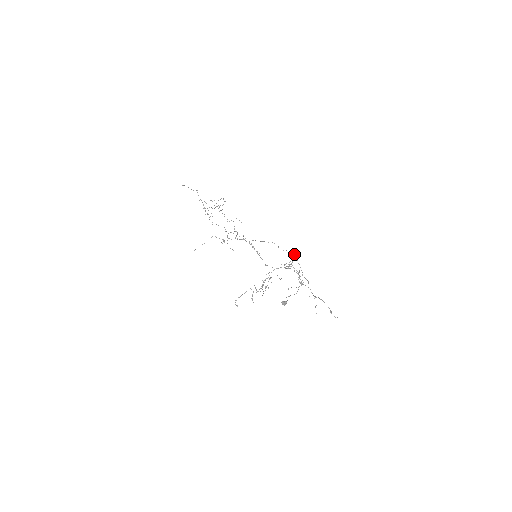
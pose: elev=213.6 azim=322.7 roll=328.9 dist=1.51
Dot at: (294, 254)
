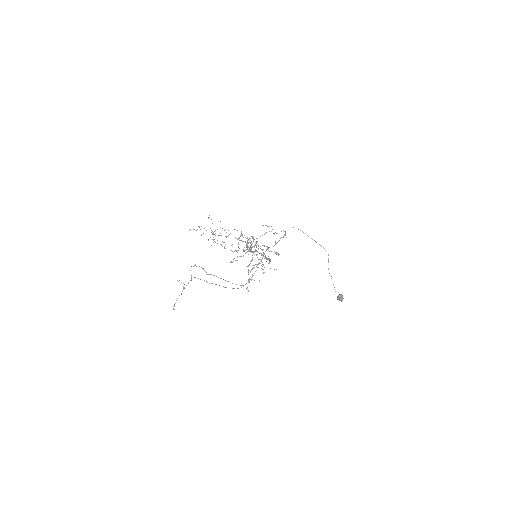
Dot at: (268, 226)
